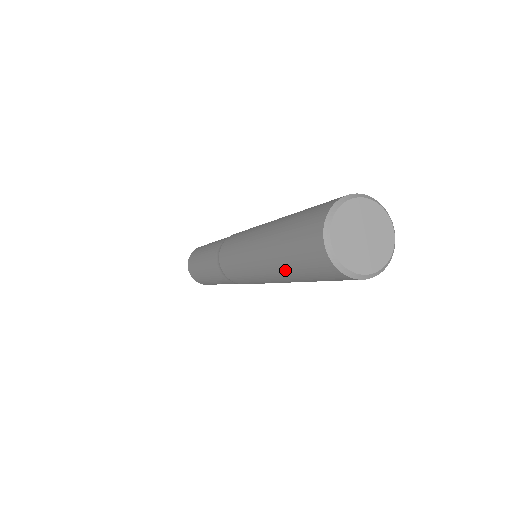
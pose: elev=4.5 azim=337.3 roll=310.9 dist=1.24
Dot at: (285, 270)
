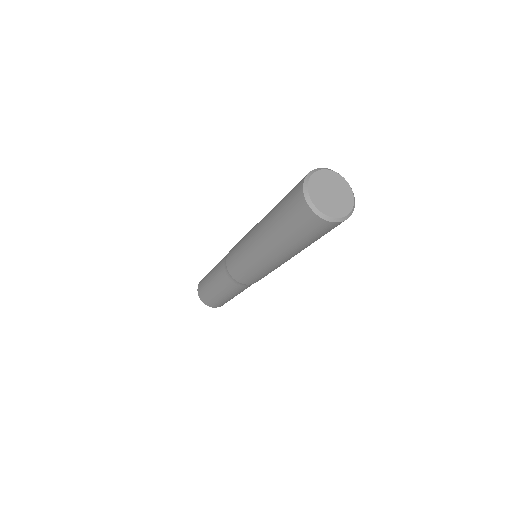
Dot at: (271, 215)
